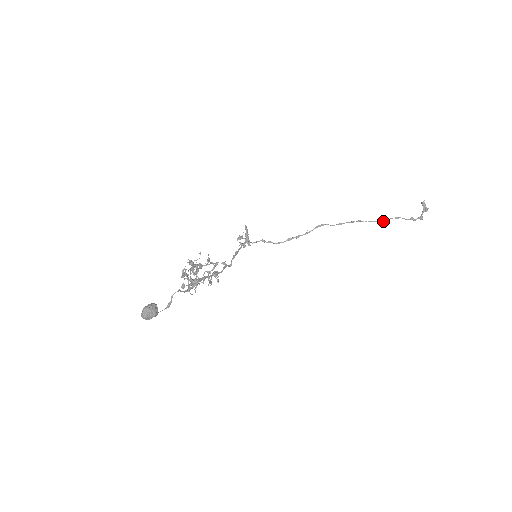
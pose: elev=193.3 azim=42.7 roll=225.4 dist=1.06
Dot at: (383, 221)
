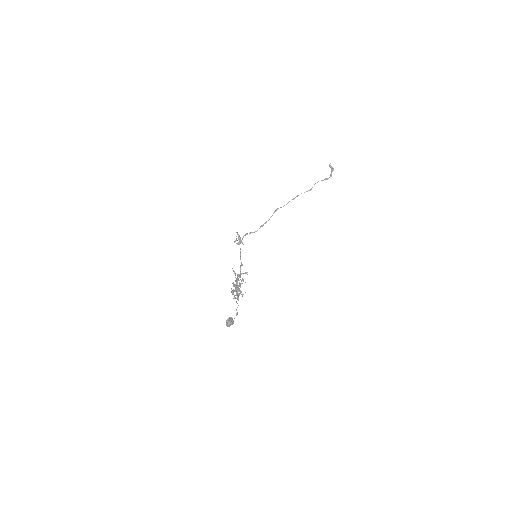
Dot at: (311, 189)
